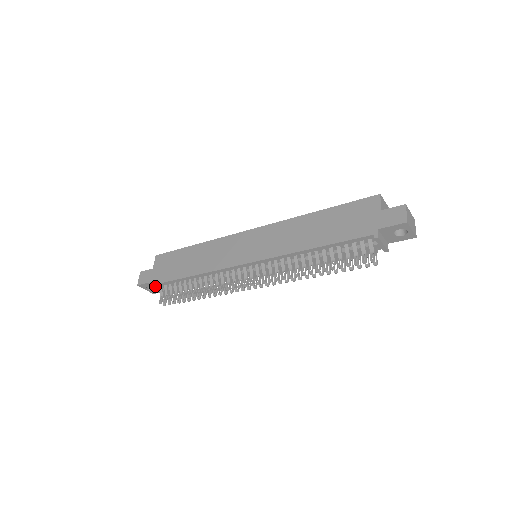
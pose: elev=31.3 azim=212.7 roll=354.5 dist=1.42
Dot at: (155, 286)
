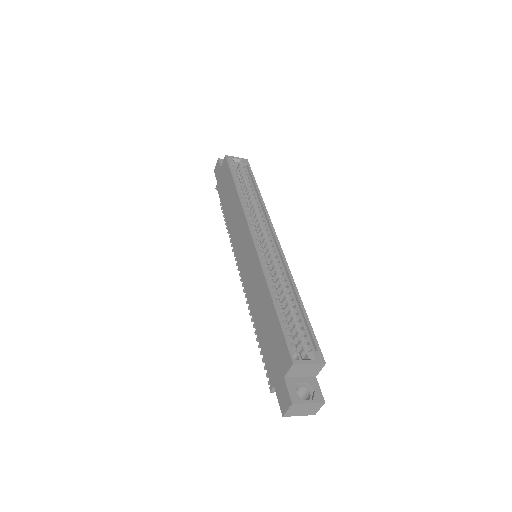
Dot at: occluded
